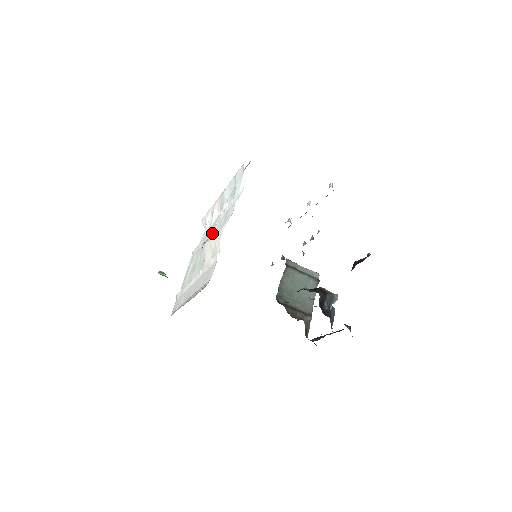
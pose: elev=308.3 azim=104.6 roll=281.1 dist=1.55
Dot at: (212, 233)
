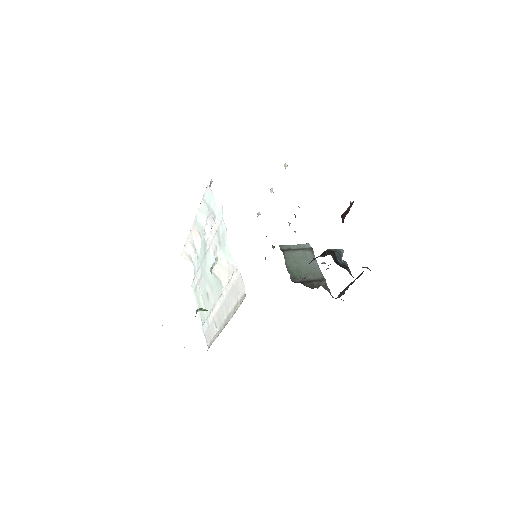
Dot at: (217, 255)
